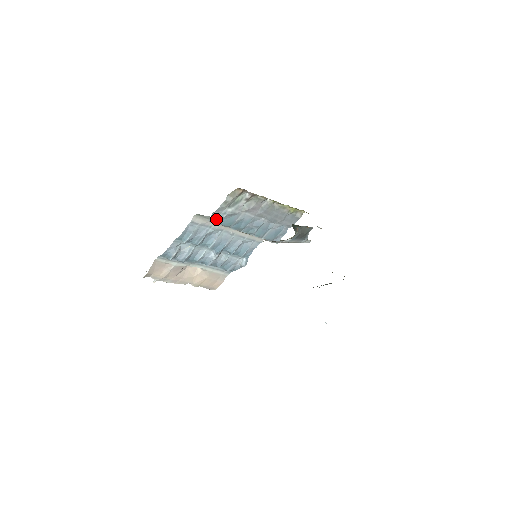
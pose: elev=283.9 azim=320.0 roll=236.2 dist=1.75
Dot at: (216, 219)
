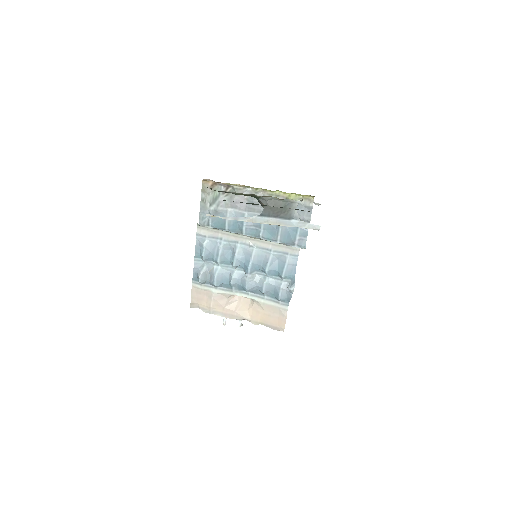
Dot at: (206, 222)
